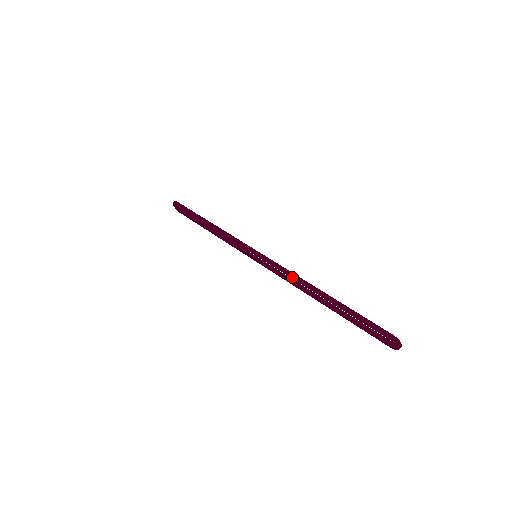
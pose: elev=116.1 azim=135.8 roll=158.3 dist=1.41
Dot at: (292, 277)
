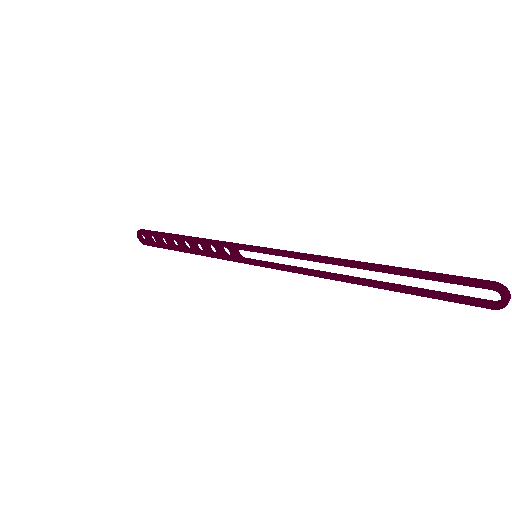
Dot at: (315, 258)
